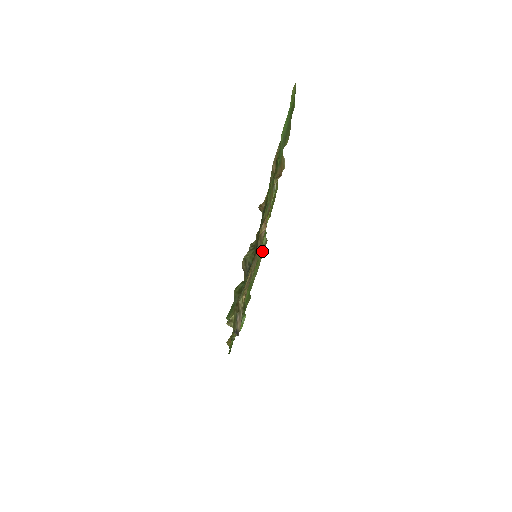
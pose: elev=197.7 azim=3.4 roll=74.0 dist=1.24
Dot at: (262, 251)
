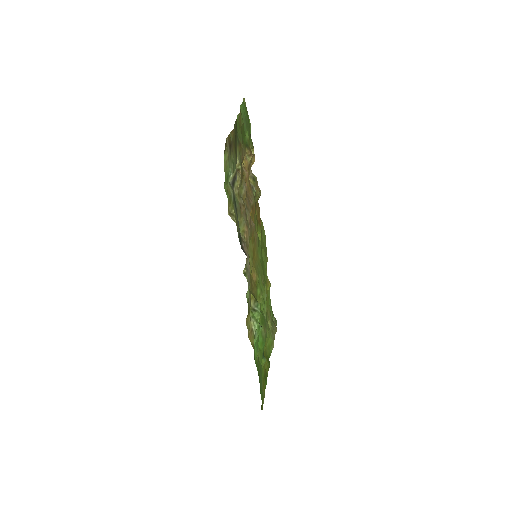
Dot at: (273, 323)
